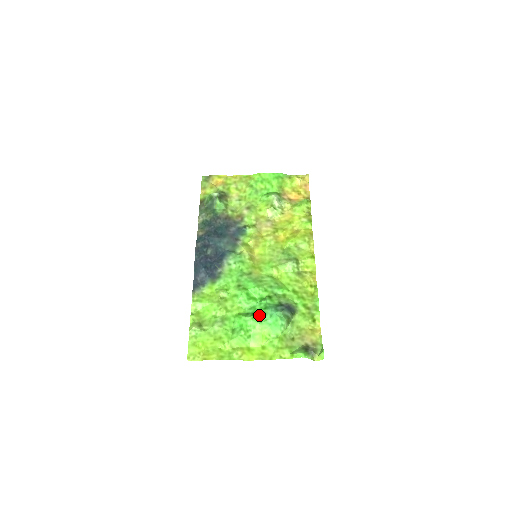
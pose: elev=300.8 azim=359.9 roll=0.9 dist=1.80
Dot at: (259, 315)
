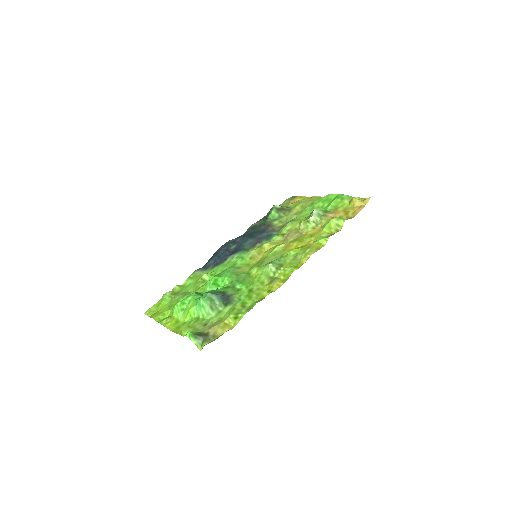
Dot at: occluded
